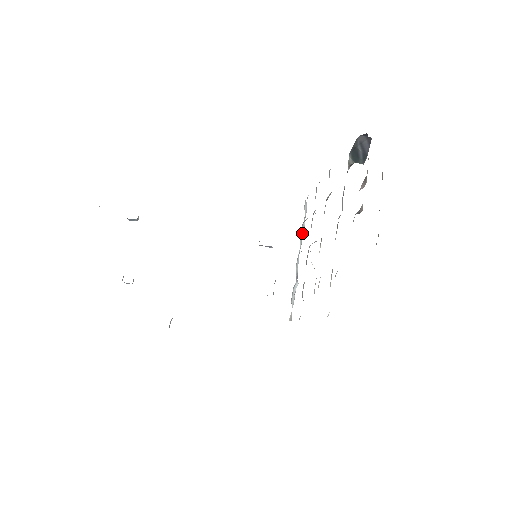
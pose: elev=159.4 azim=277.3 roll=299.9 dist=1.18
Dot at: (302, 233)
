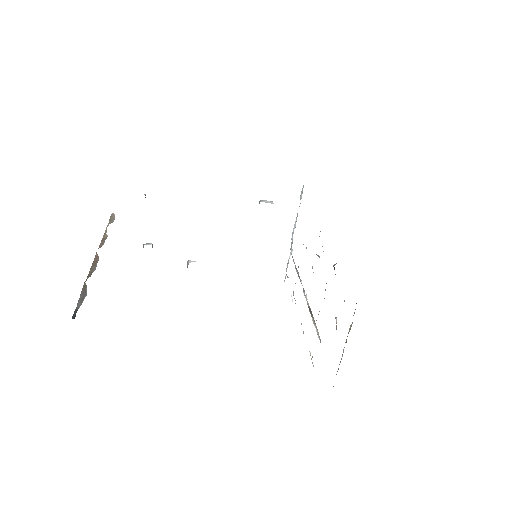
Dot at: (297, 213)
